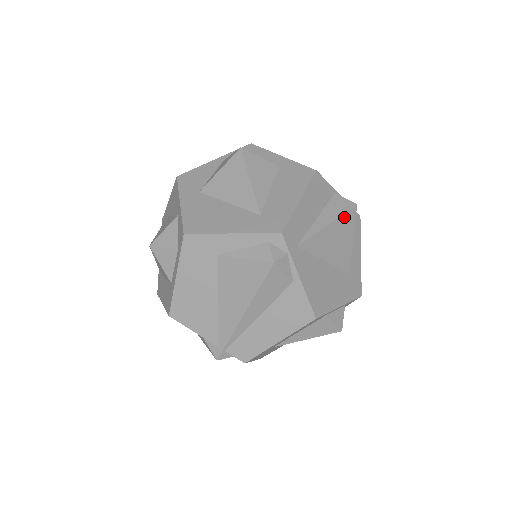
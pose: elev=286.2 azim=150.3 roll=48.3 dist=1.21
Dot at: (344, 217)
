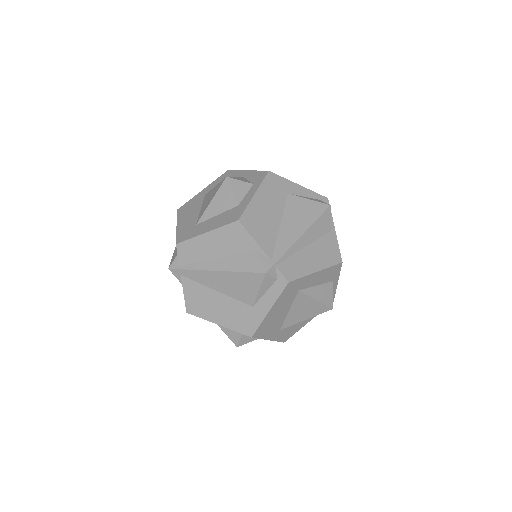
Dot at: occluded
